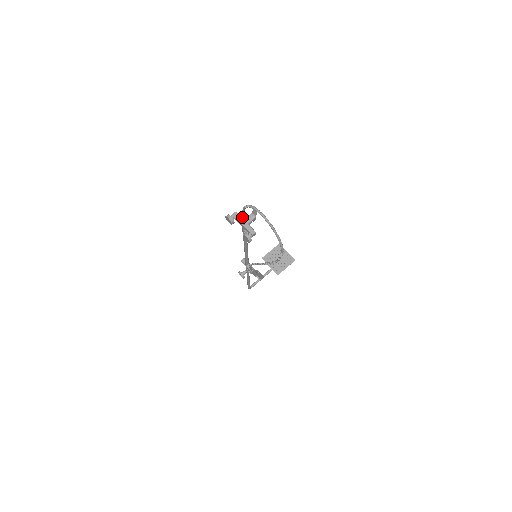
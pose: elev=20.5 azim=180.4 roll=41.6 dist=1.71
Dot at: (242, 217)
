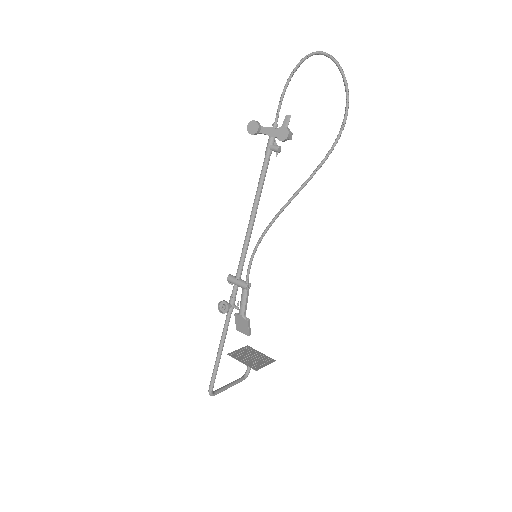
Dot at: (277, 110)
